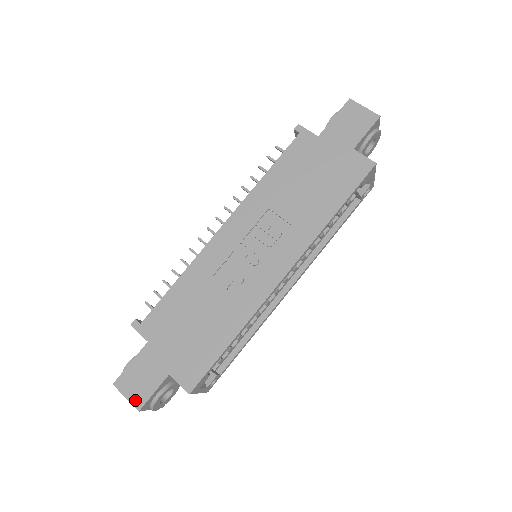
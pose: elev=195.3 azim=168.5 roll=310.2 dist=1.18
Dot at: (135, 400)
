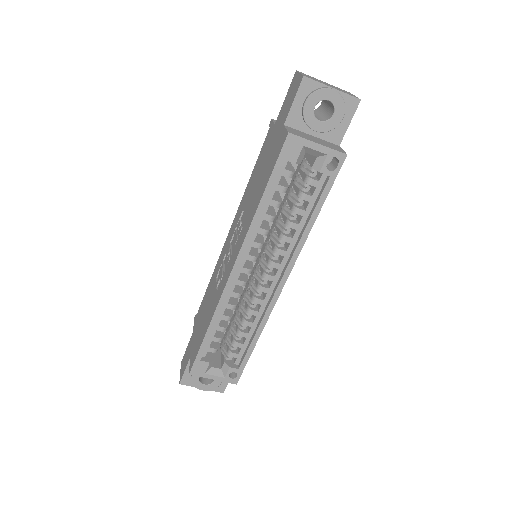
Dot at: (181, 375)
